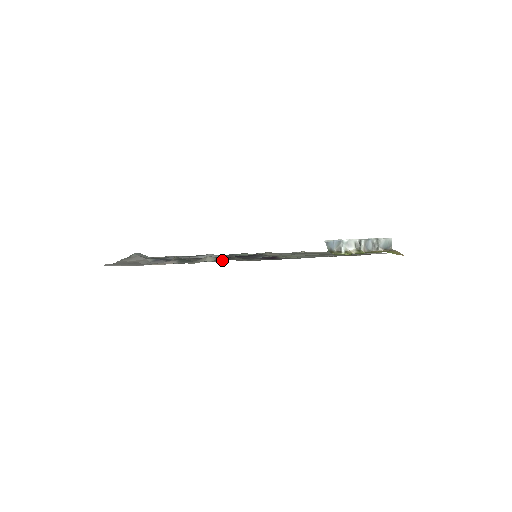
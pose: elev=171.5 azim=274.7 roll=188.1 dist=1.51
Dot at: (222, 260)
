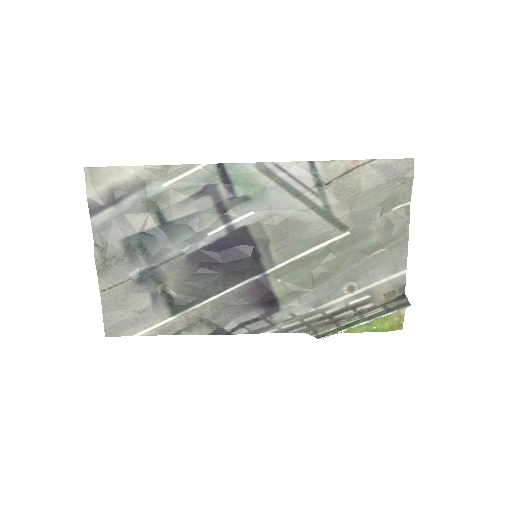
Dot at: (216, 295)
